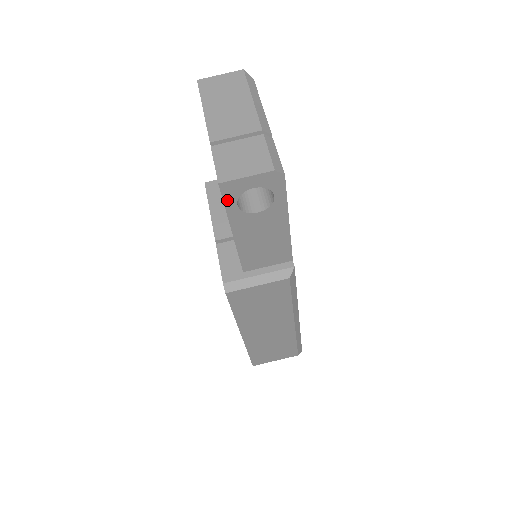
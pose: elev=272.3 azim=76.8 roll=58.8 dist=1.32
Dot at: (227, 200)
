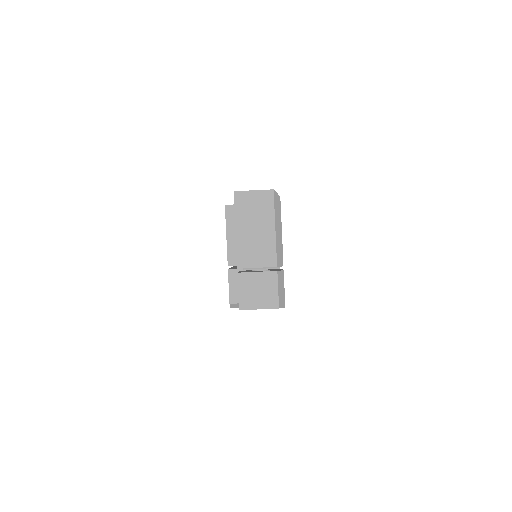
Dot at: occluded
